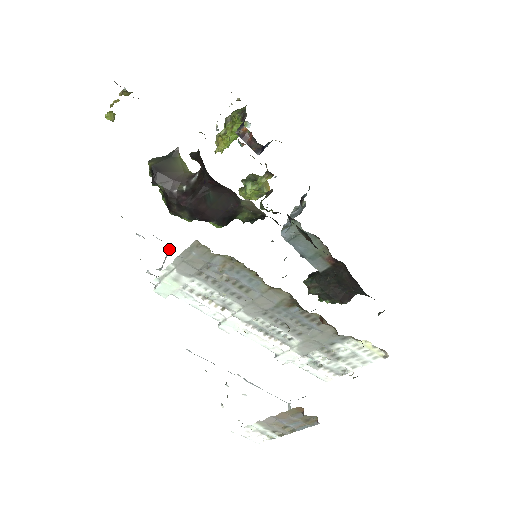
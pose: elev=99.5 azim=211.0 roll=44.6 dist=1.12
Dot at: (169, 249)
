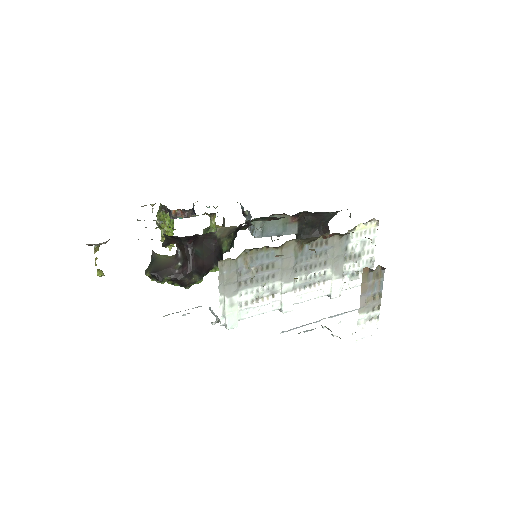
Dot at: occluded
